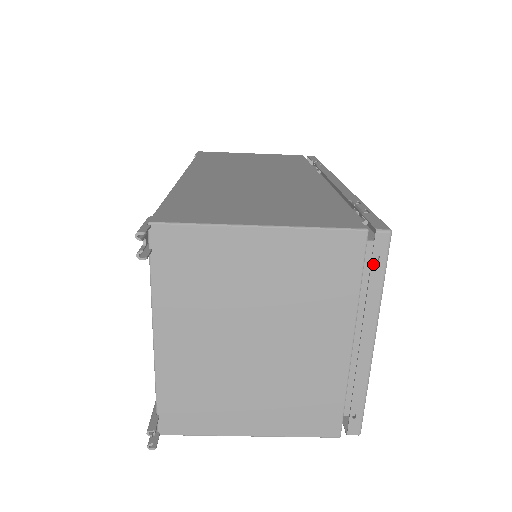
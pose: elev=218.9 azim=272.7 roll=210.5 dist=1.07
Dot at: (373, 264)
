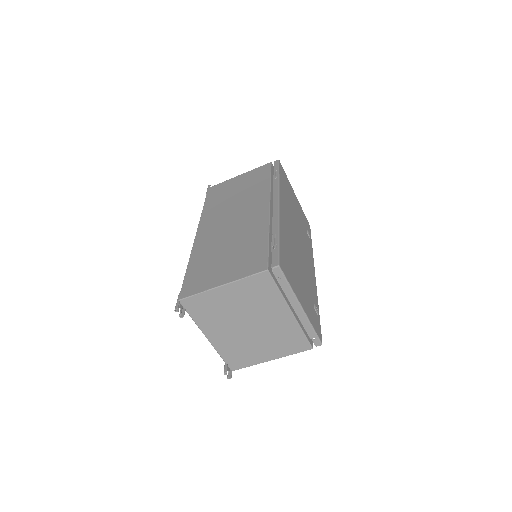
Dot at: (279, 281)
